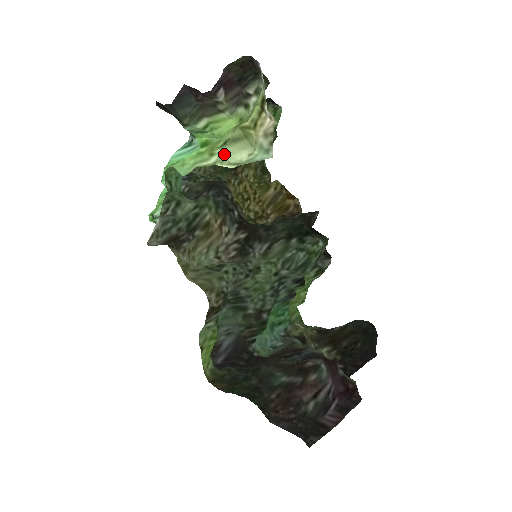
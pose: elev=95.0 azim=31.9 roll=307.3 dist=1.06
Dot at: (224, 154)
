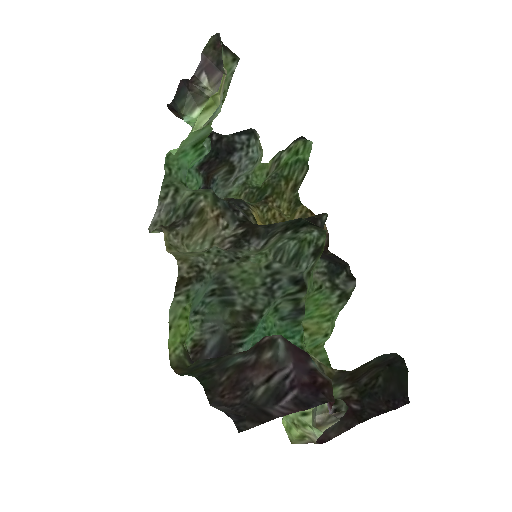
Dot at: (198, 121)
